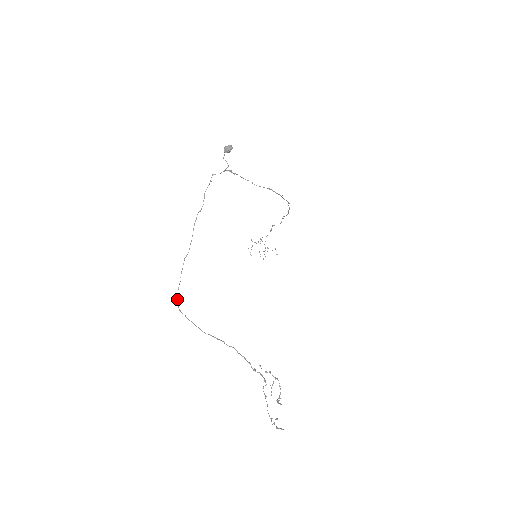
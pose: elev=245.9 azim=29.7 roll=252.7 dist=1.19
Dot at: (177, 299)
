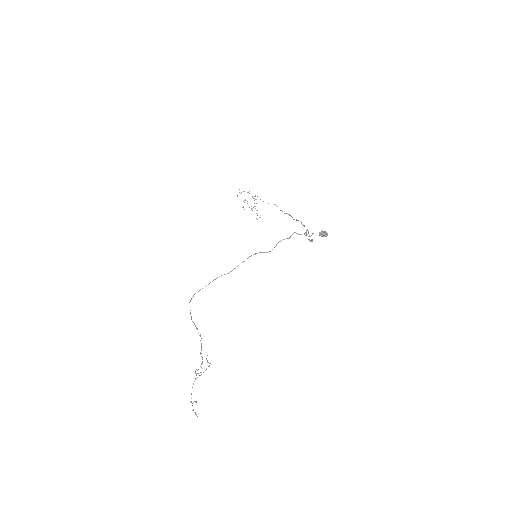
Dot at: occluded
